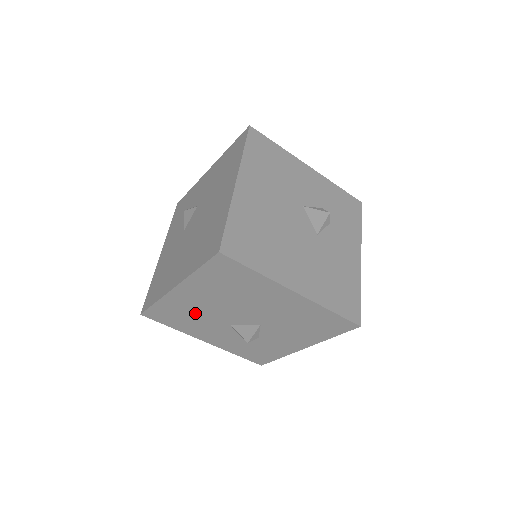
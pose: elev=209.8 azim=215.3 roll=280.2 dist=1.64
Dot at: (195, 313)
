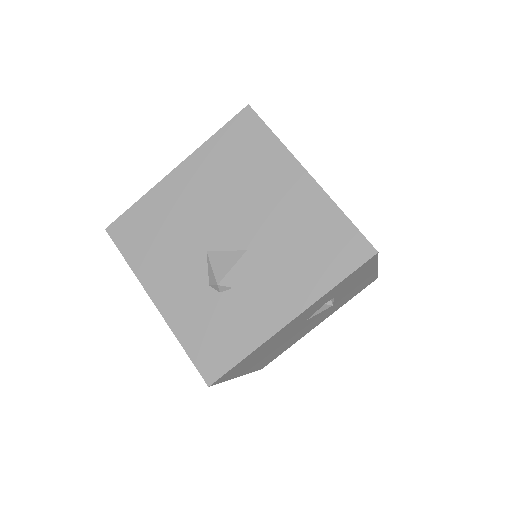
Dot at: (174, 224)
